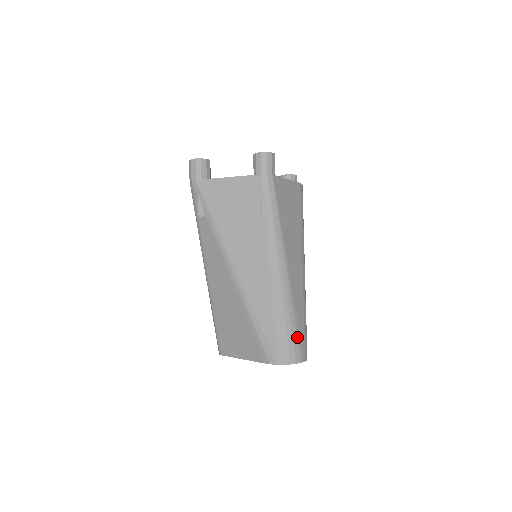
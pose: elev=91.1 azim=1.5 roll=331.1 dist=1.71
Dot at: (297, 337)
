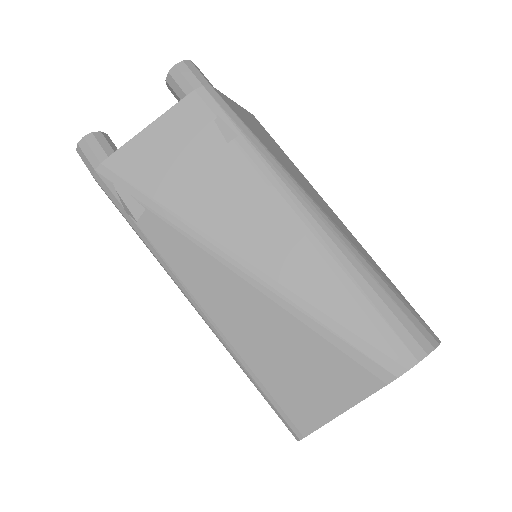
Dot at: (404, 306)
